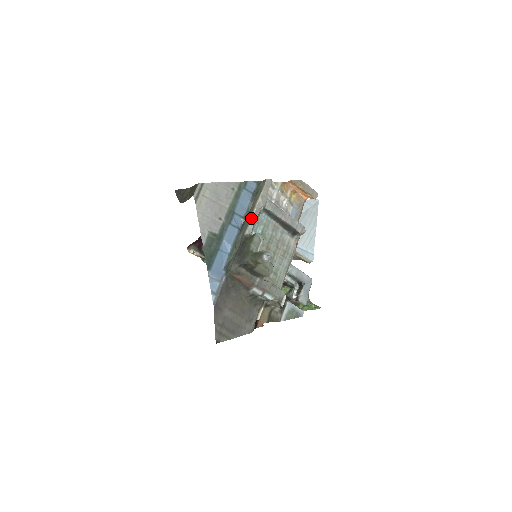
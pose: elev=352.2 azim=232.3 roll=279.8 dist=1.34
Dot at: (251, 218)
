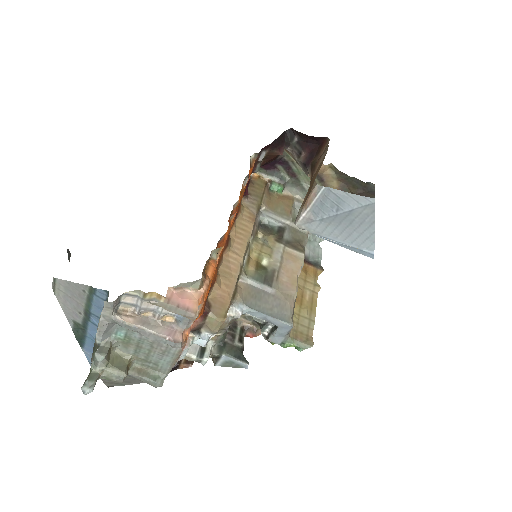
Dot at: occluded
